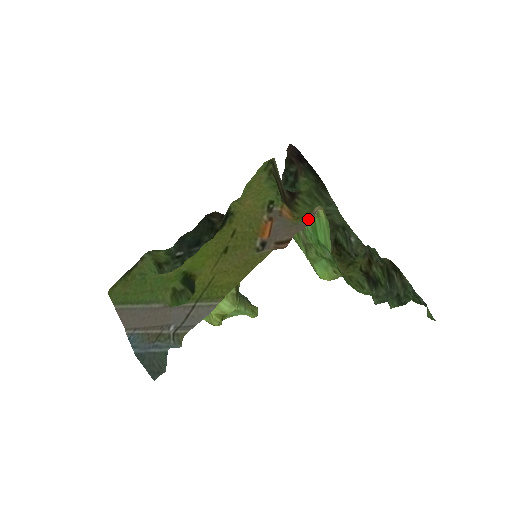
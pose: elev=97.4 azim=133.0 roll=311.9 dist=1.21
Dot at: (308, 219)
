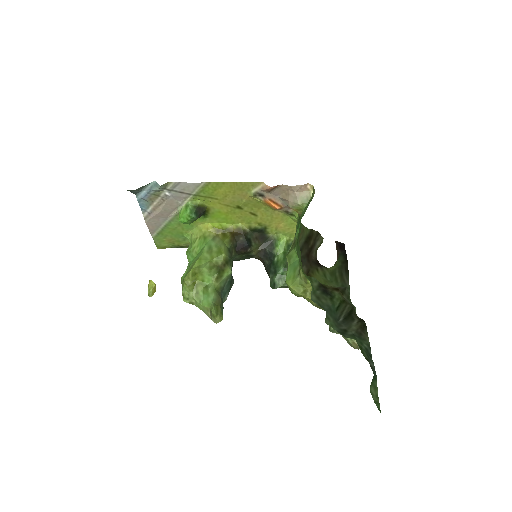
Dot at: (300, 189)
